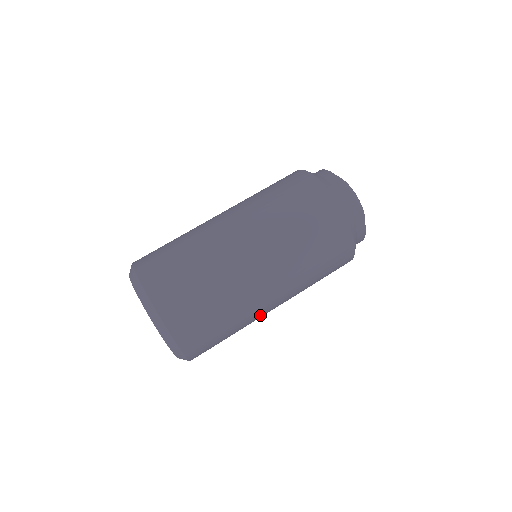
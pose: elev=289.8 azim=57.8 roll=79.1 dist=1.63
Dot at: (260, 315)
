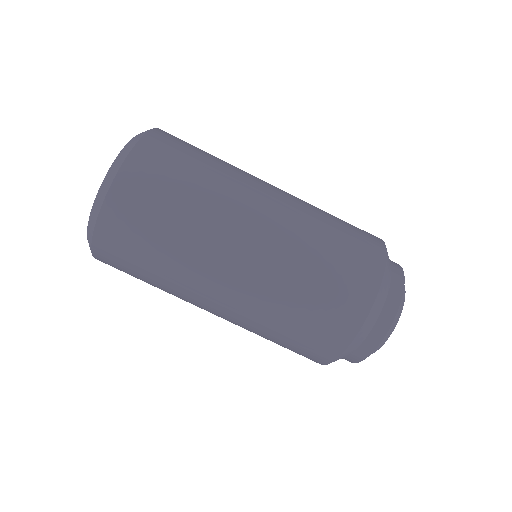
Dot at: (200, 282)
